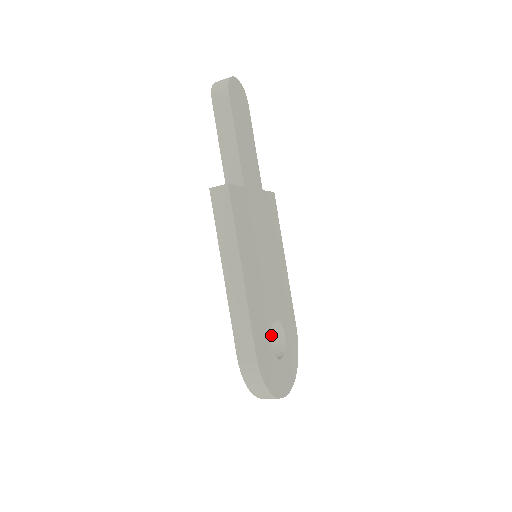
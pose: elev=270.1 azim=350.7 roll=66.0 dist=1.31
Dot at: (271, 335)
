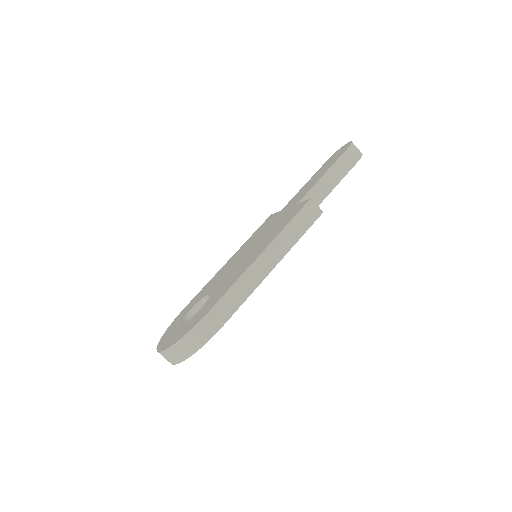
Dot at: (195, 309)
